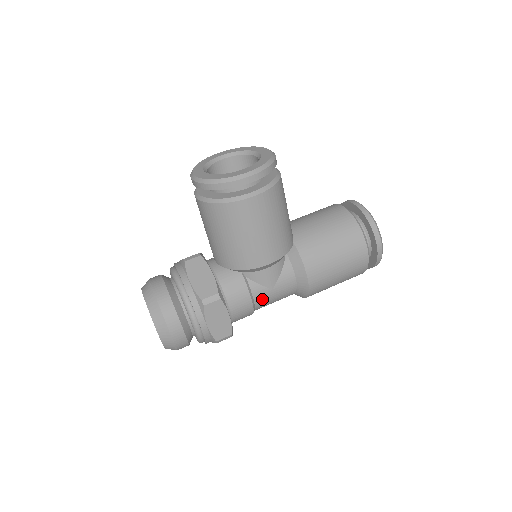
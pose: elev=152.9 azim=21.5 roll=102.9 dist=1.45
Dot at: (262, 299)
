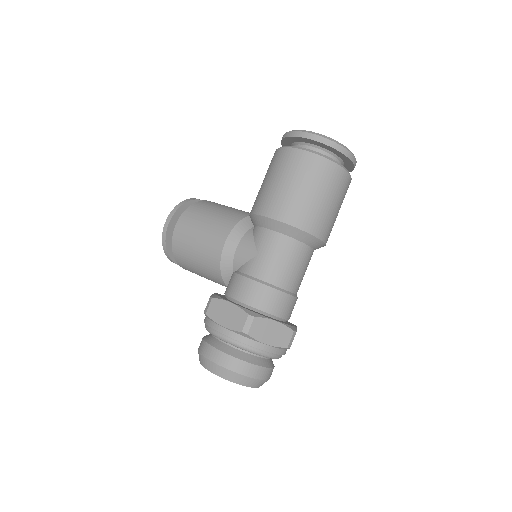
Dot at: (259, 269)
